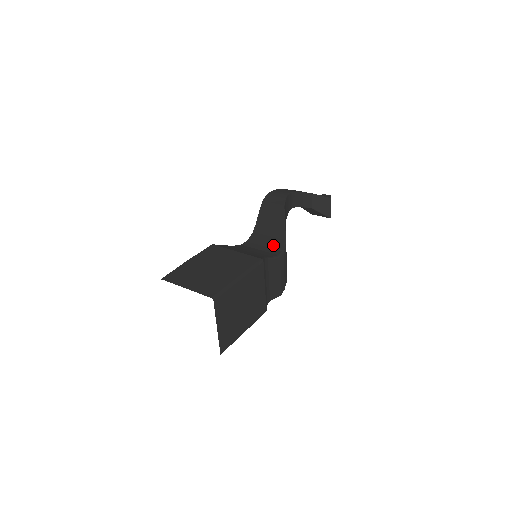
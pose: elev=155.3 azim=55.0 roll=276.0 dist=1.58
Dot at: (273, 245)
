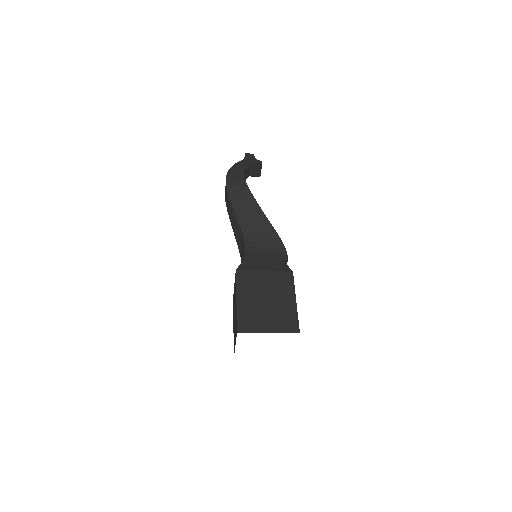
Dot at: (272, 244)
